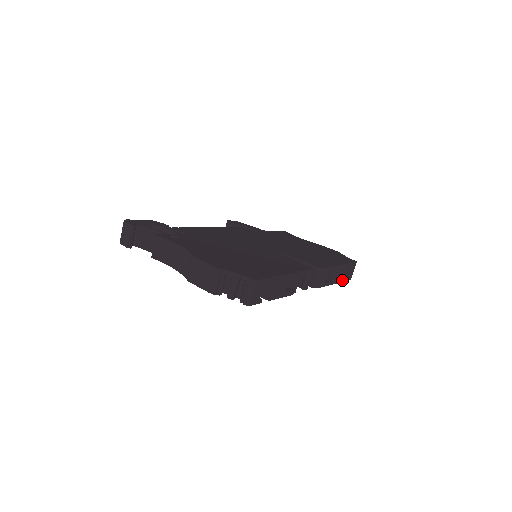
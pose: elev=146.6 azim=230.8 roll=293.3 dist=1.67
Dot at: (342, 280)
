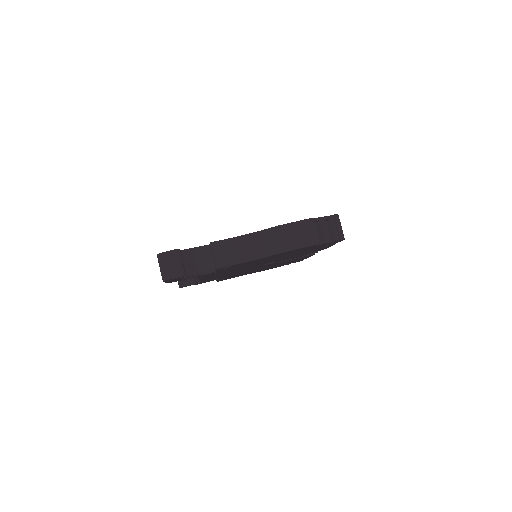
Dot at: occluded
